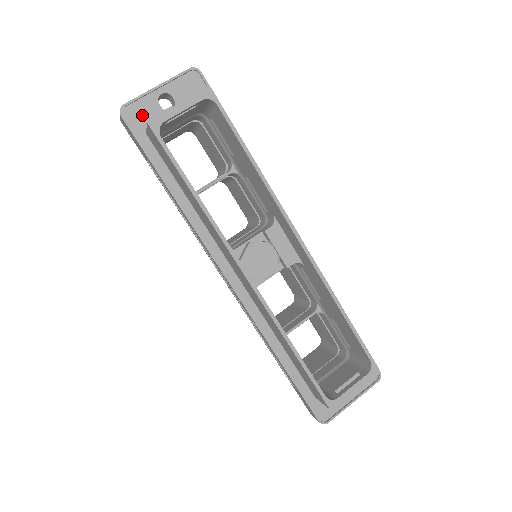
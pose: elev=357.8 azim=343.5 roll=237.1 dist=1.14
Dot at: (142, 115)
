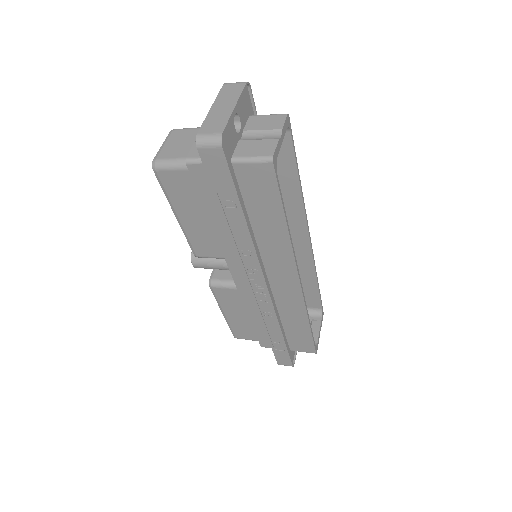
Dot at: (228, 142)
